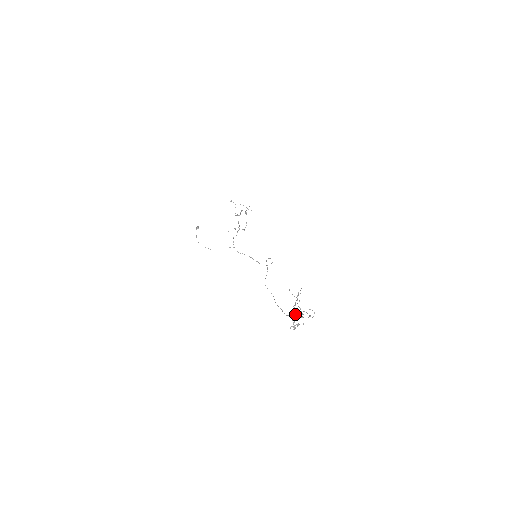
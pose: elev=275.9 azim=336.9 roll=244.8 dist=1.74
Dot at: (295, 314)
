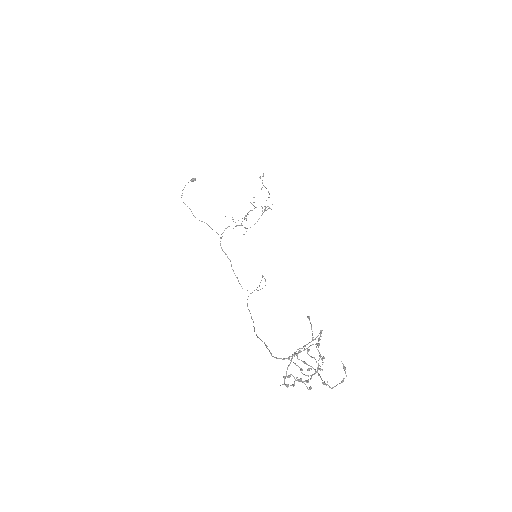
Dot at: occluded
